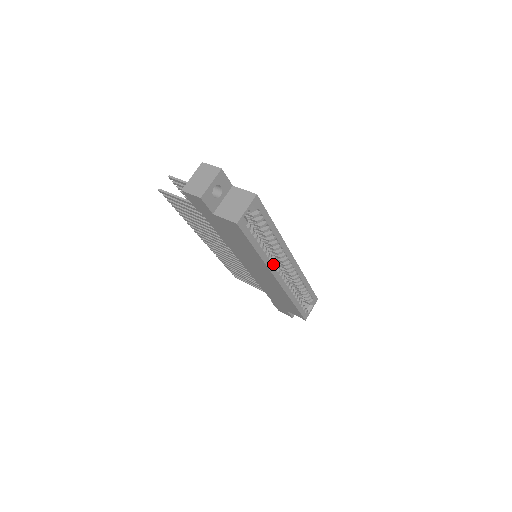
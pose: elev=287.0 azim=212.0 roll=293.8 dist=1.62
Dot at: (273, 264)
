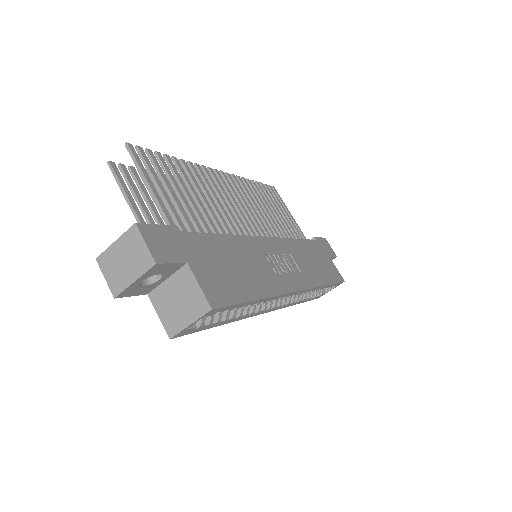
Dot at: (256, 312)
